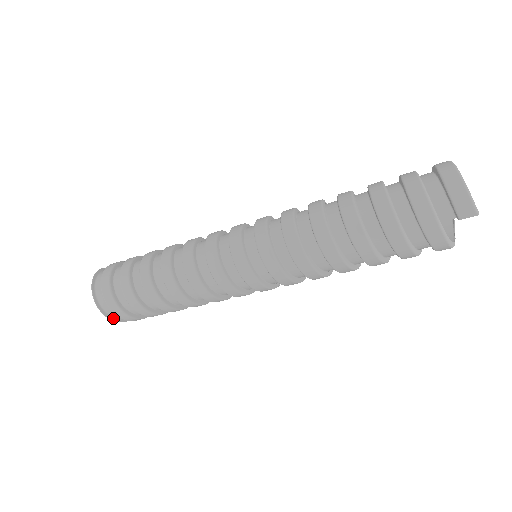
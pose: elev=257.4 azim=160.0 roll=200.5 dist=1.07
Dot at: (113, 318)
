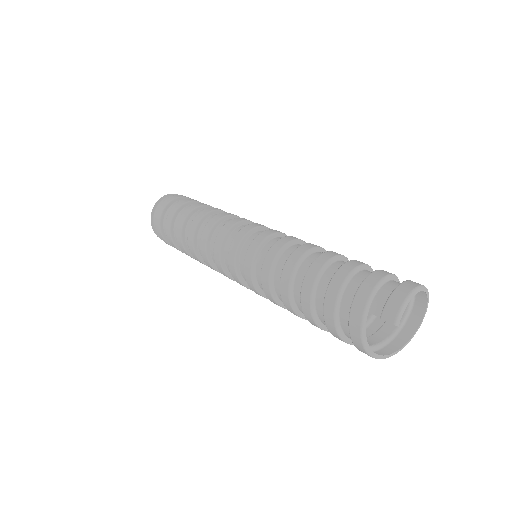
Dot at: (154, 225)
